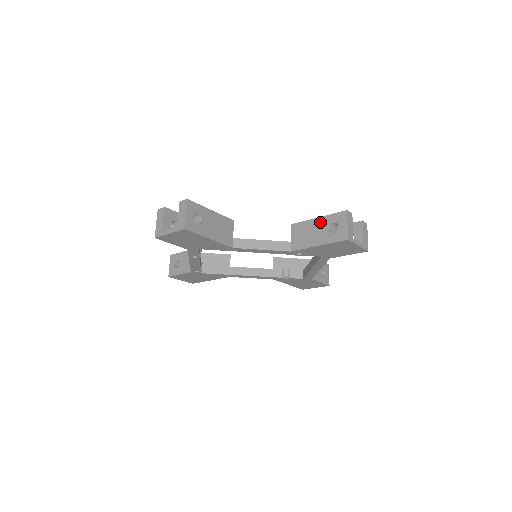
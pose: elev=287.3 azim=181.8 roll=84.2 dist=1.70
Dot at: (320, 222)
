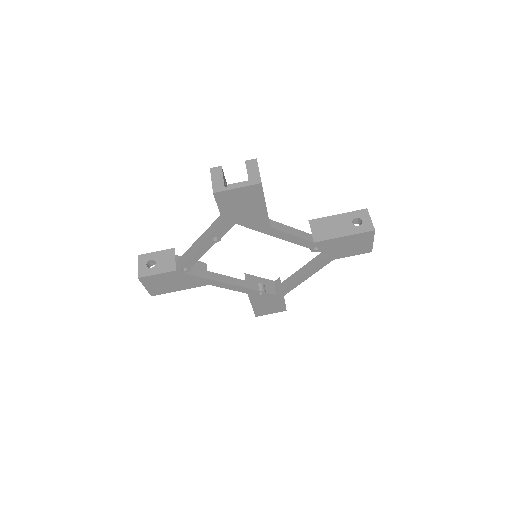
Dot at: (341, 218)
